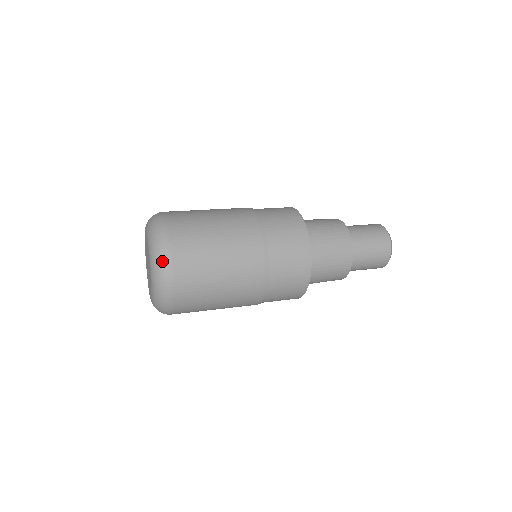
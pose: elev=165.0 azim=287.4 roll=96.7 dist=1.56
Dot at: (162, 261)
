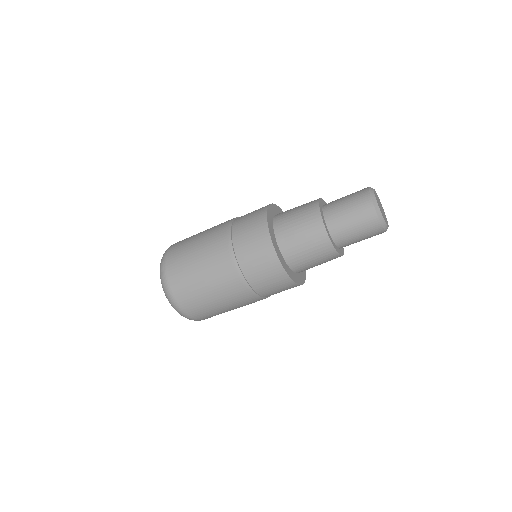
Dot at: occluded
